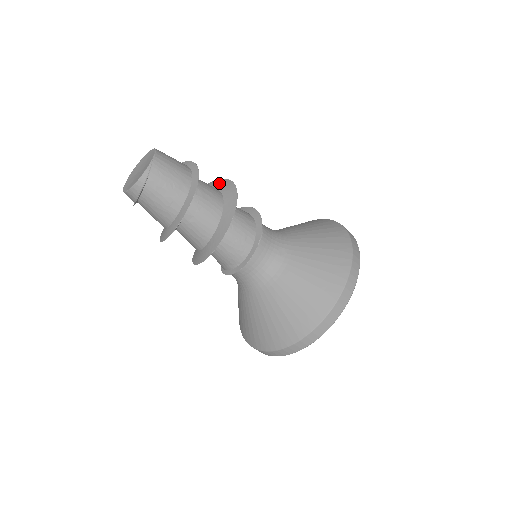
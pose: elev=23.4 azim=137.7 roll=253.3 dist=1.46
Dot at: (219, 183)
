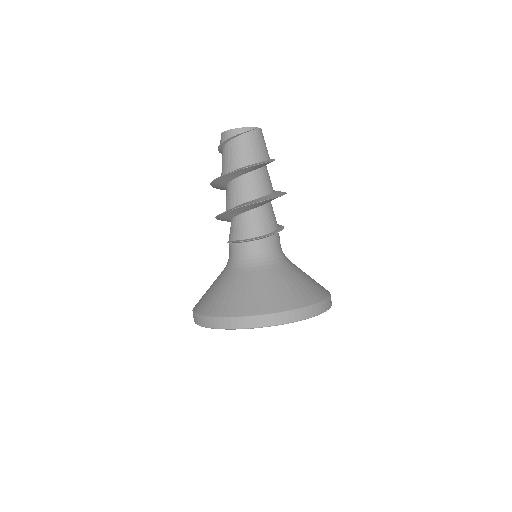
Dot at: occluded
